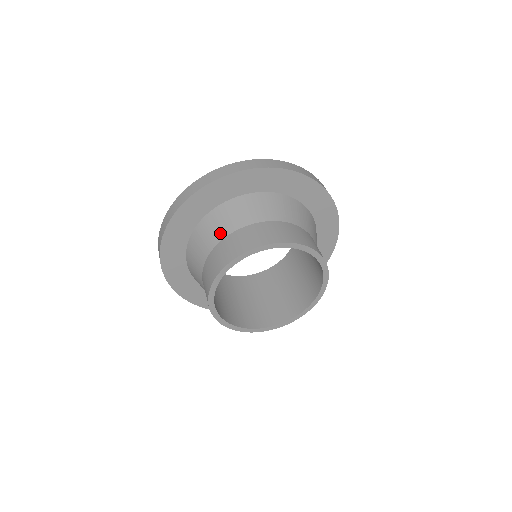
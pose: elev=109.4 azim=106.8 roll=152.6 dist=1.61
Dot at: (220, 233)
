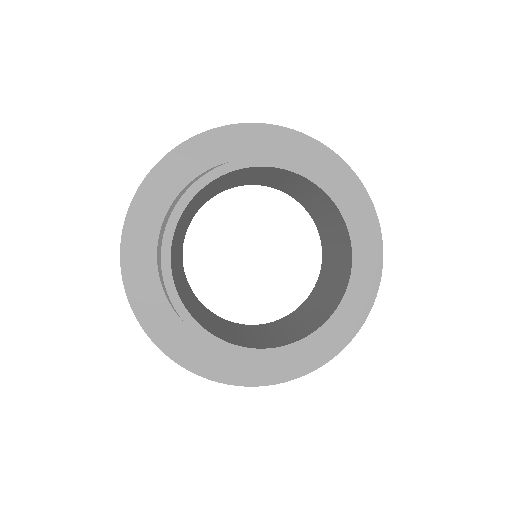
Dot at: occluded
